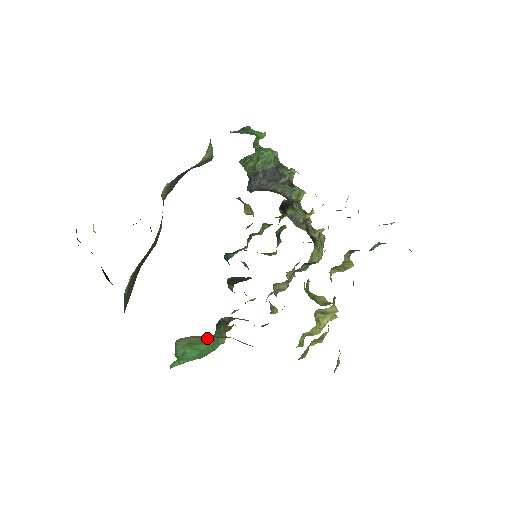
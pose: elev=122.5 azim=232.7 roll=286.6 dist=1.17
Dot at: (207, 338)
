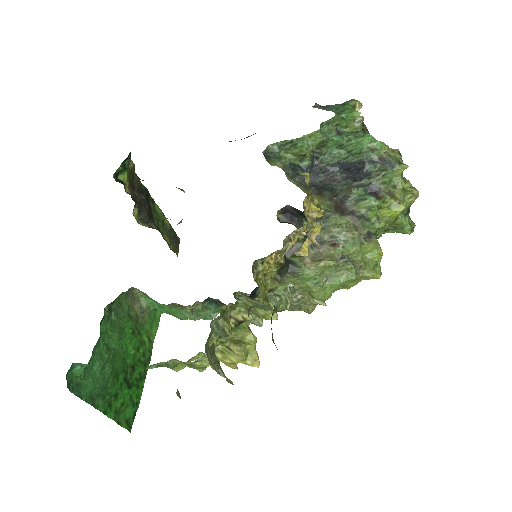
Dot at: occluded
